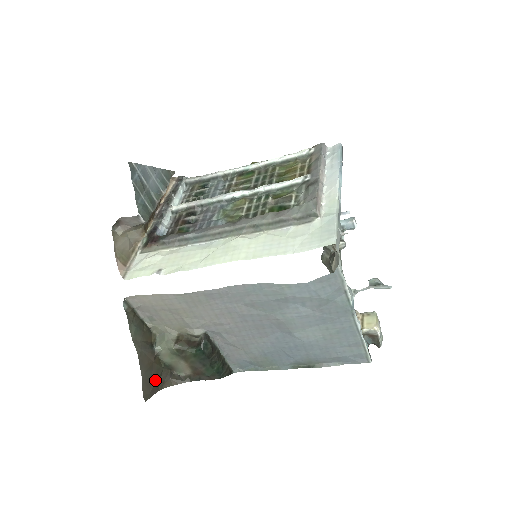
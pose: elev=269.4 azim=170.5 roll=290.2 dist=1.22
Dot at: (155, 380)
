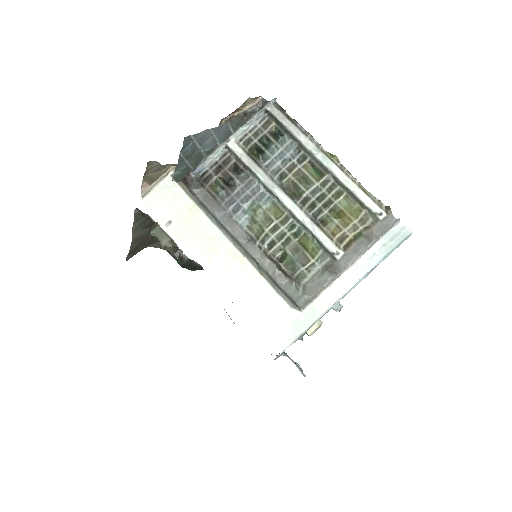
Dot at: occluded
